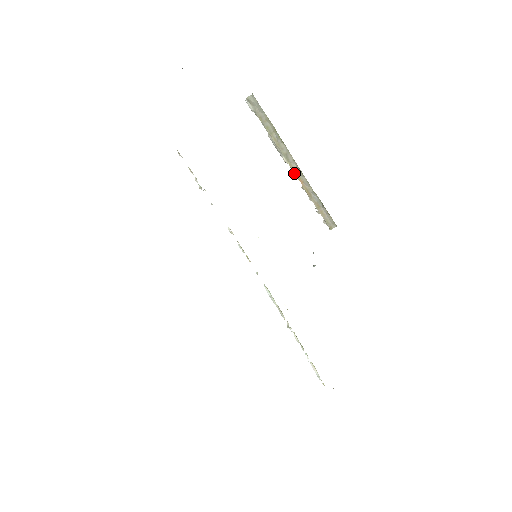
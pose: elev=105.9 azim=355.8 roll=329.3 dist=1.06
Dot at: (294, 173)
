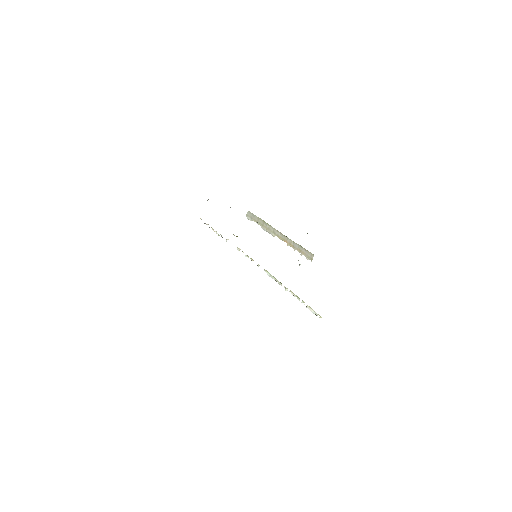
Dot at: (281, 239)
